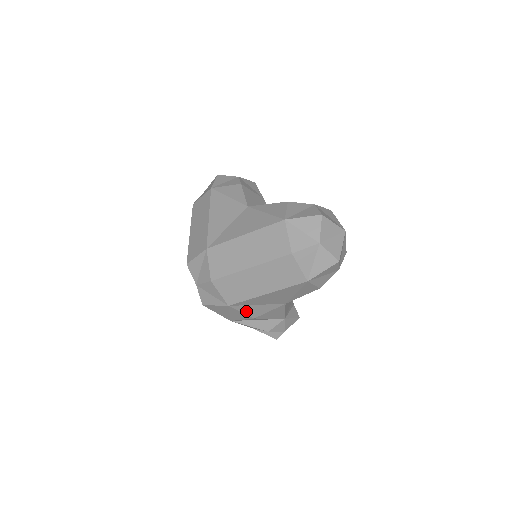
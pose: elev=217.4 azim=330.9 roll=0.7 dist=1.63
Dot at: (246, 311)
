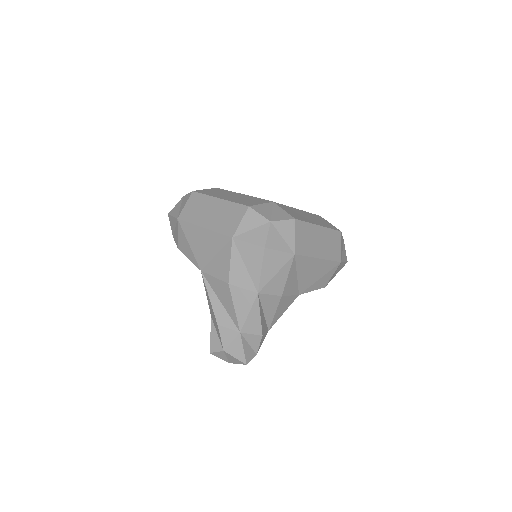
Dot at: (289, 277)
